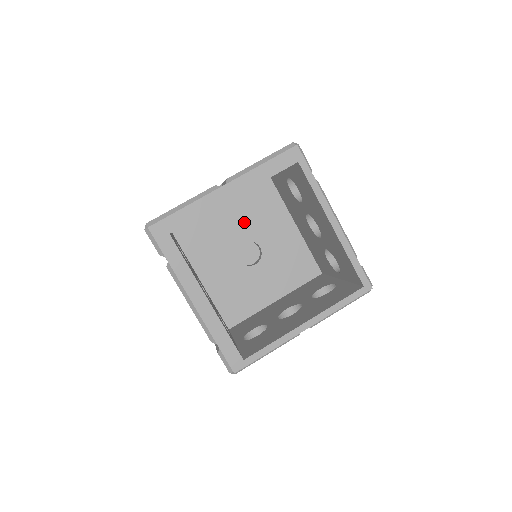
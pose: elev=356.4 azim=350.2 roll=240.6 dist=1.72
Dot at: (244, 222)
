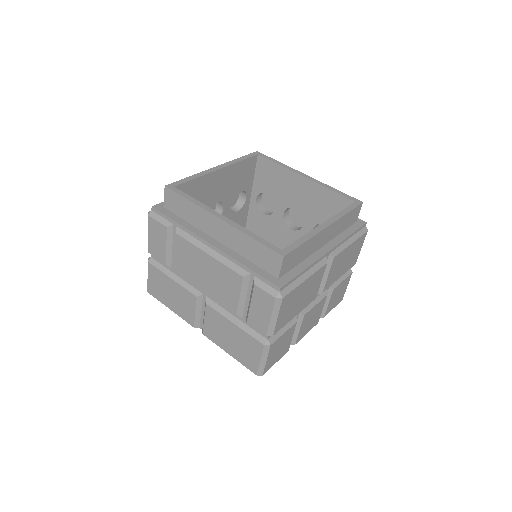
Dot at: occluded
